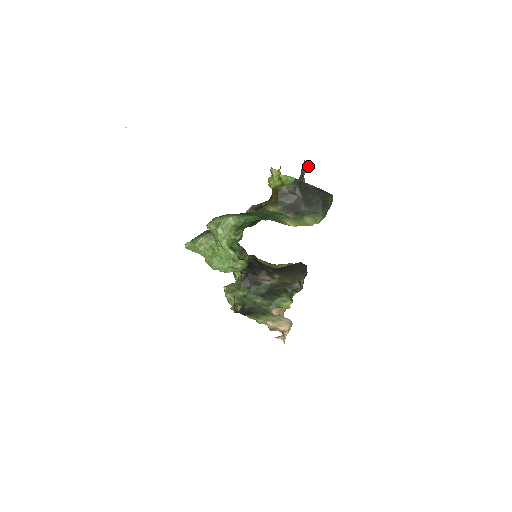
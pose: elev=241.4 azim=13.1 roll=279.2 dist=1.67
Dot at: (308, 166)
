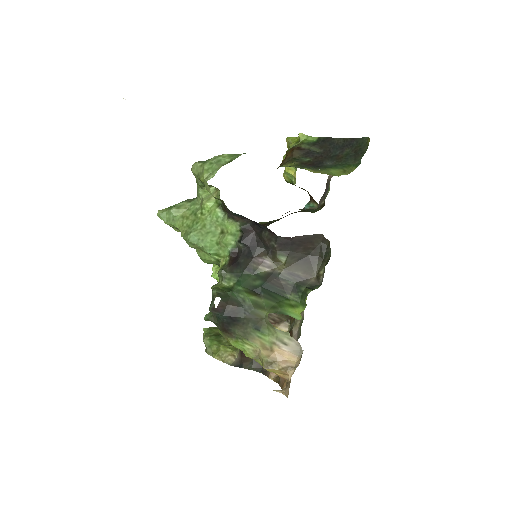
Dot at: occluded
